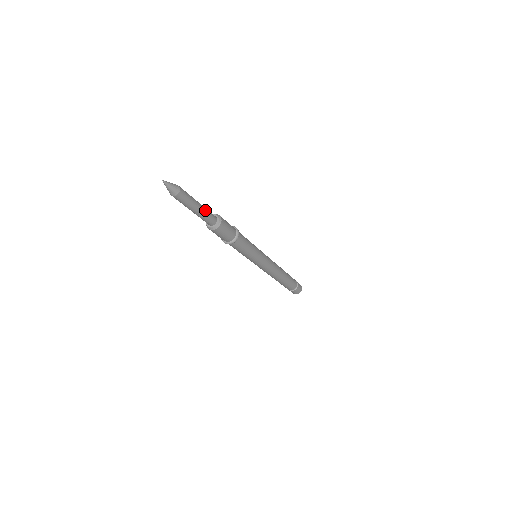
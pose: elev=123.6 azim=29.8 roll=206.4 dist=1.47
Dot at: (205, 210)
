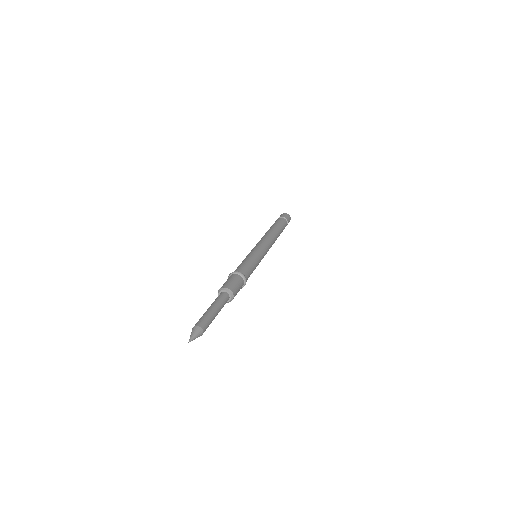
Dot at: (219, 305)
